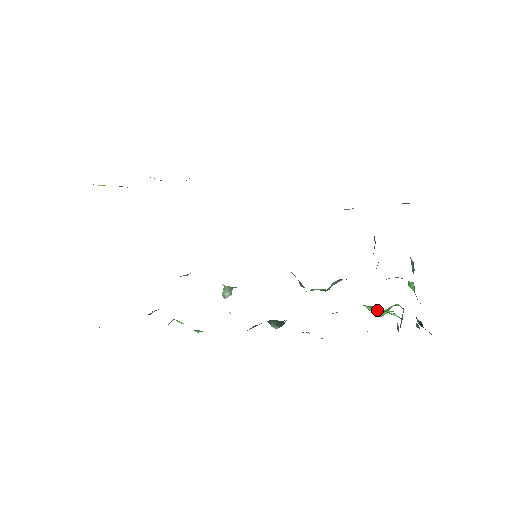
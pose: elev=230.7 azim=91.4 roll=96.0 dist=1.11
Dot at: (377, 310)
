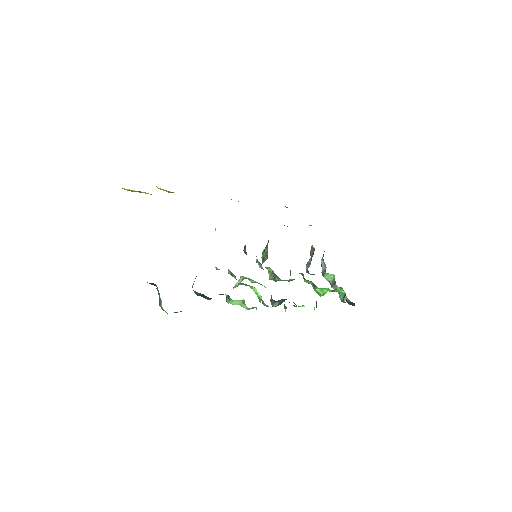
Dot at: (325, 291)
